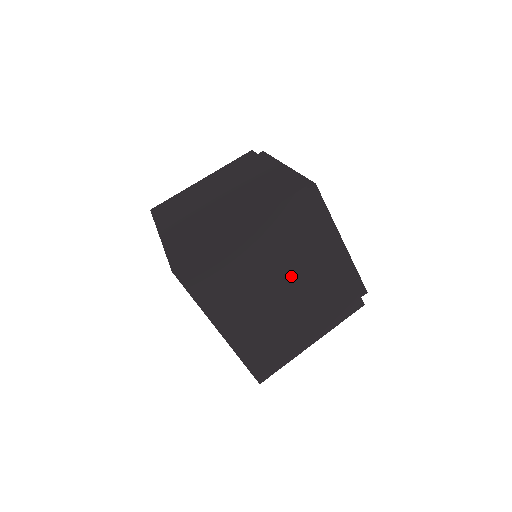
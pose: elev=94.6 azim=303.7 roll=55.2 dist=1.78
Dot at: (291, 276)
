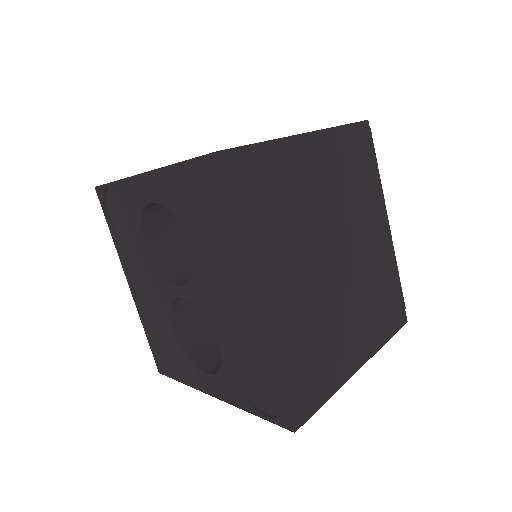
Dot at: occluded
